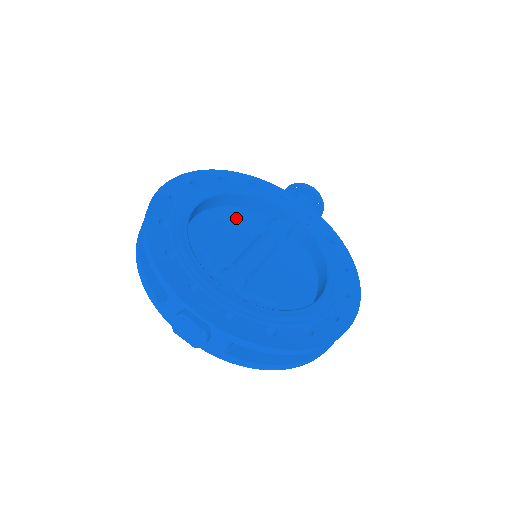
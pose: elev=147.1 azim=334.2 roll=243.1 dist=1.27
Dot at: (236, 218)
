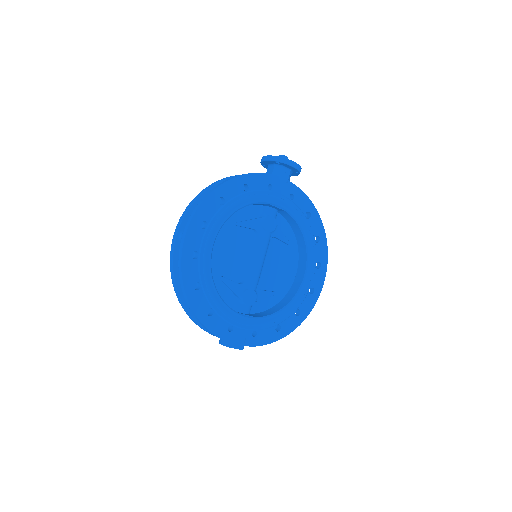
Dot at: (236, 226)
